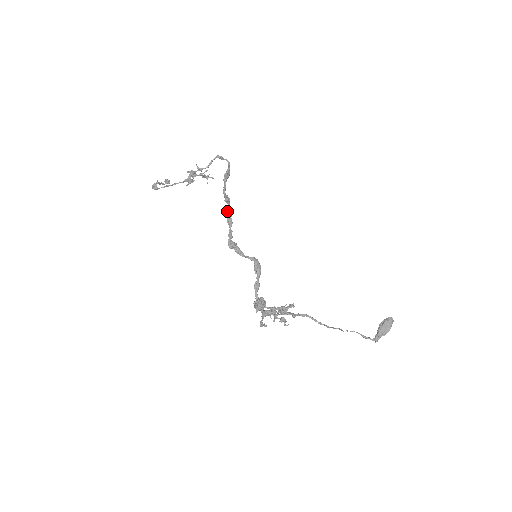
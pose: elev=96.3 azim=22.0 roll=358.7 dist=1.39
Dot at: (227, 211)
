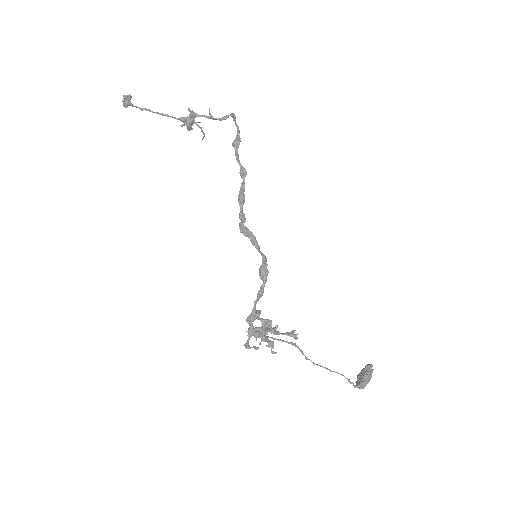
Dot at: (242, 186)
